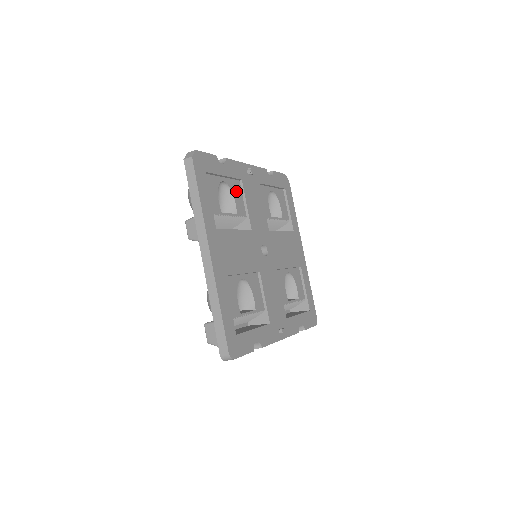
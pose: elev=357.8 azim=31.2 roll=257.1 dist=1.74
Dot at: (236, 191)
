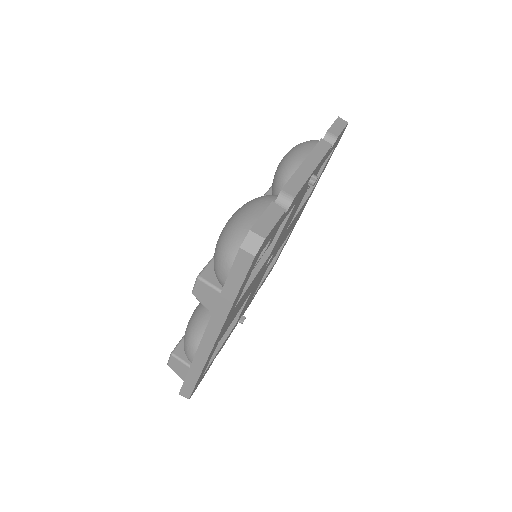
Dot at: occluded
